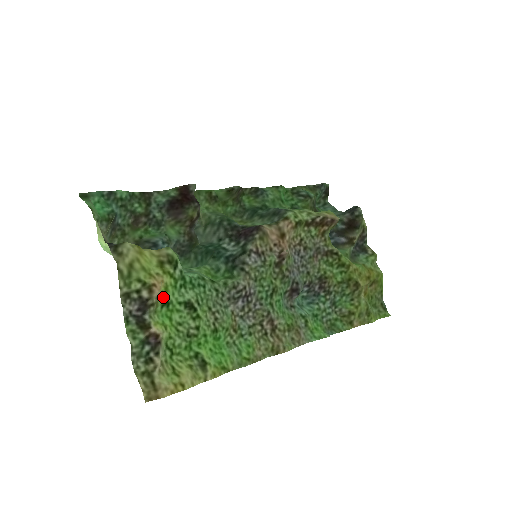
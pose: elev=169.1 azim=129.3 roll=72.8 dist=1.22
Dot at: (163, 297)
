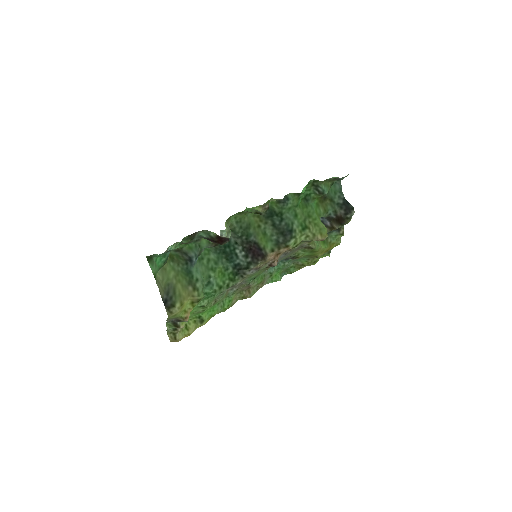
Dot at: occluded
